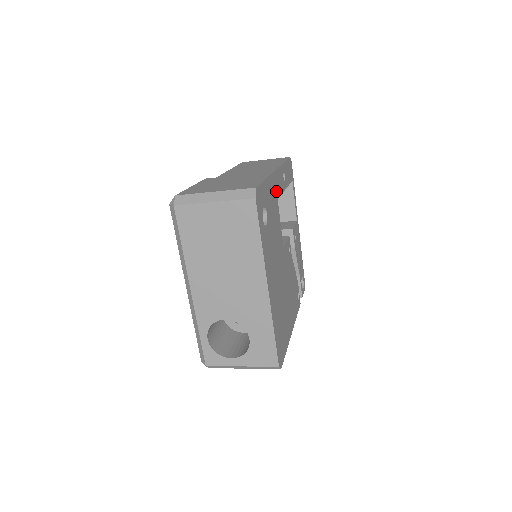
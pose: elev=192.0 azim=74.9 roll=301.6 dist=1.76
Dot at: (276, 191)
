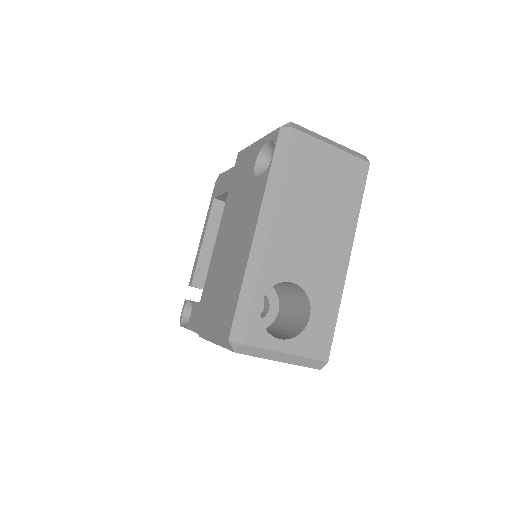
Dot at: occluded
